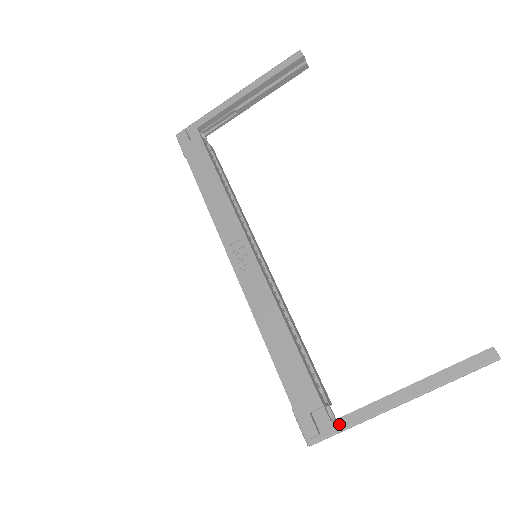
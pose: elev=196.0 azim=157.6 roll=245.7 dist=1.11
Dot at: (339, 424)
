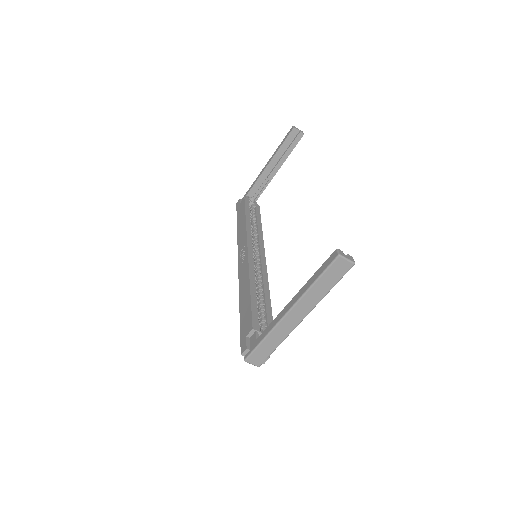
Dot at: (259, 339)
